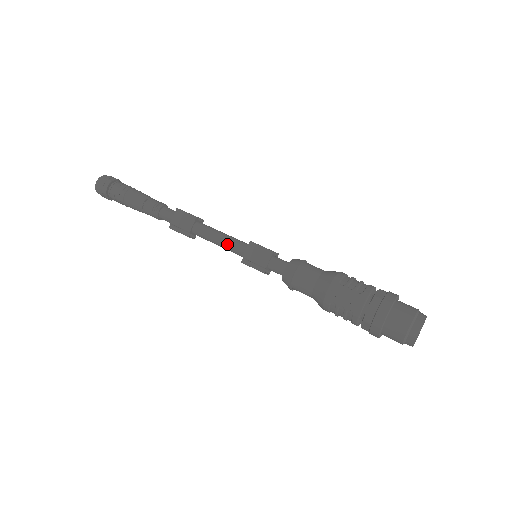
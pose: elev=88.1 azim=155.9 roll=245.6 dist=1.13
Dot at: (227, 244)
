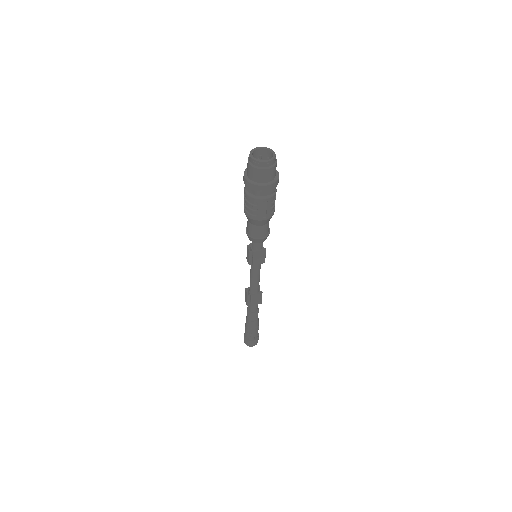
Dot at: occluded
